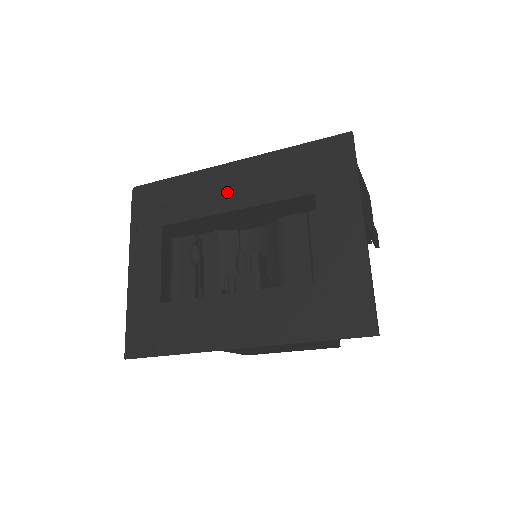
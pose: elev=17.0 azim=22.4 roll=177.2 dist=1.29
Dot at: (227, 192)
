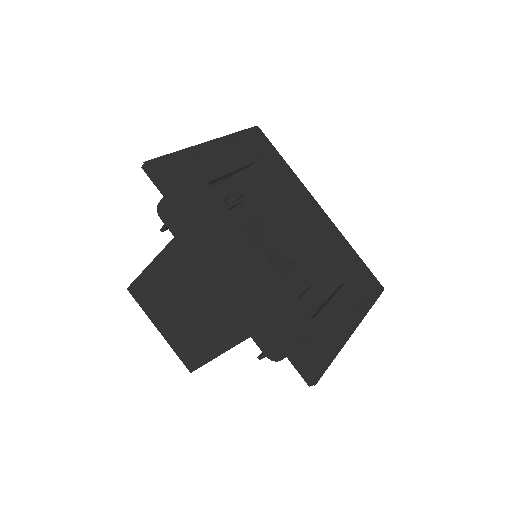
Dot at: (306, 211)
